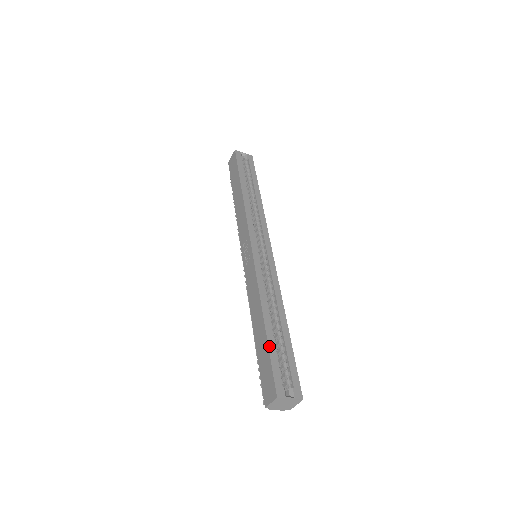
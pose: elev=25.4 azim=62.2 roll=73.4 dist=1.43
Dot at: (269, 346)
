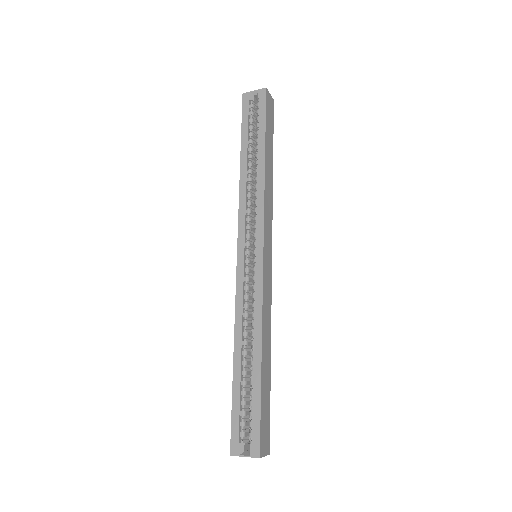
Dot at: (233, 393)
